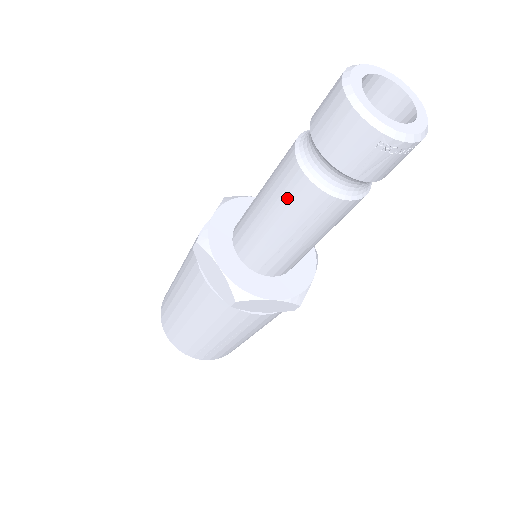
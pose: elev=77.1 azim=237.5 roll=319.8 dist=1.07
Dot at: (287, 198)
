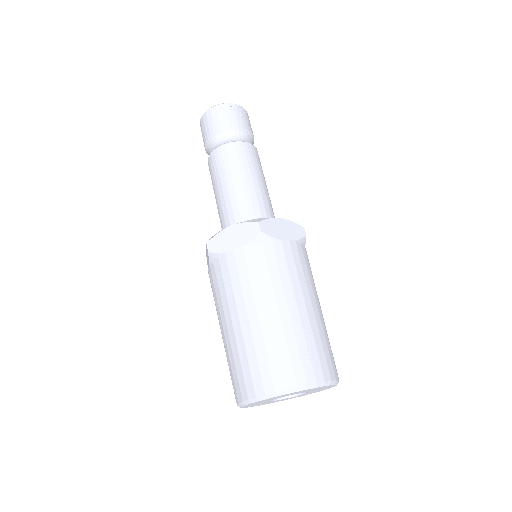
Dot at: (225, 164)
